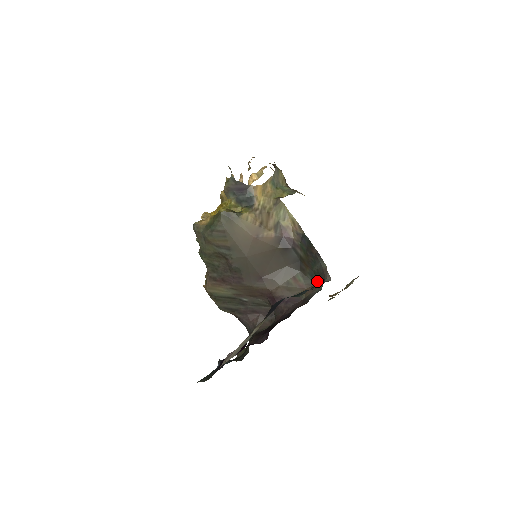
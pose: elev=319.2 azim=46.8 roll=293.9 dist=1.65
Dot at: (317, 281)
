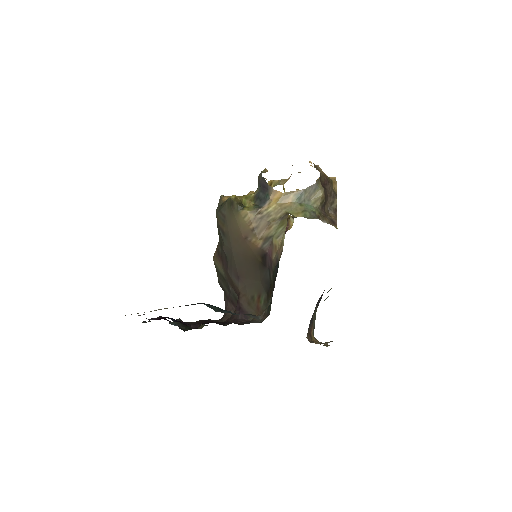
Dot at: (269, 313)
